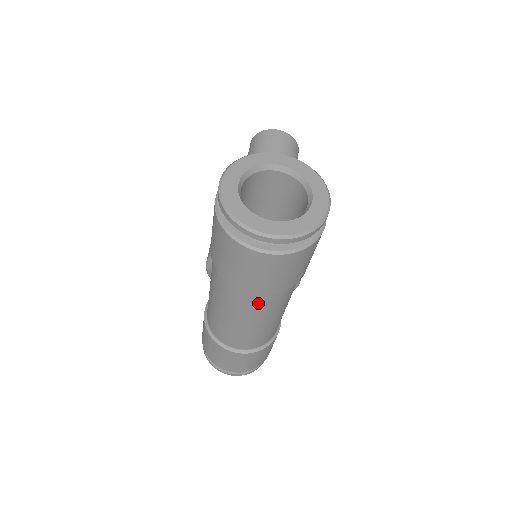
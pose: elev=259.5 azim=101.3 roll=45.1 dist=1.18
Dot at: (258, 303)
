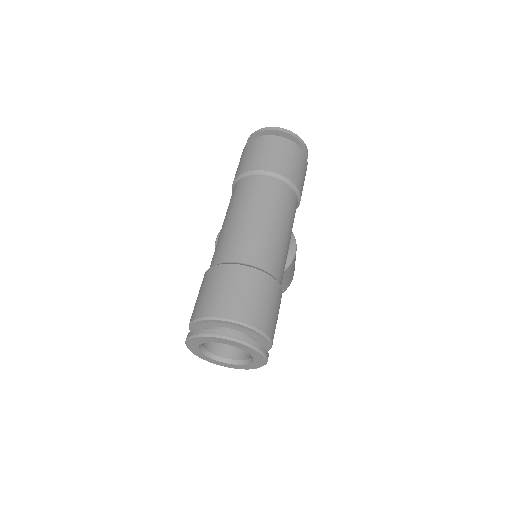
Dot at: (268, 187)
